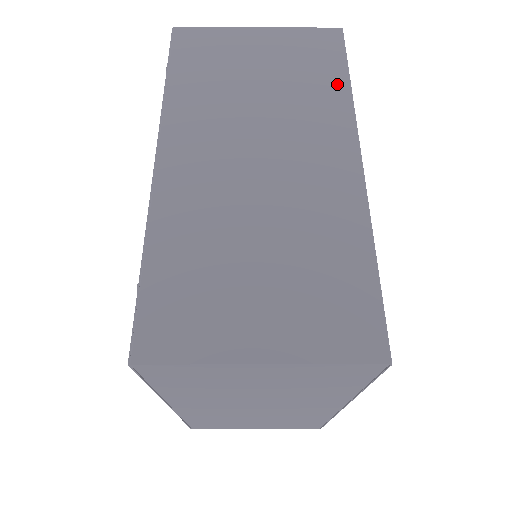
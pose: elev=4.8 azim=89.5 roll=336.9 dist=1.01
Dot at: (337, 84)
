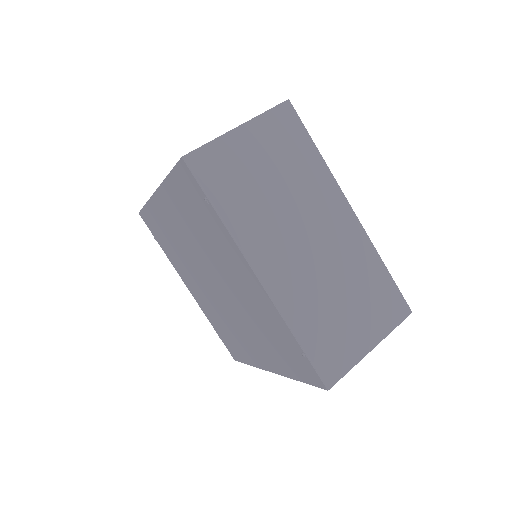
Dot at: (313, 157)
